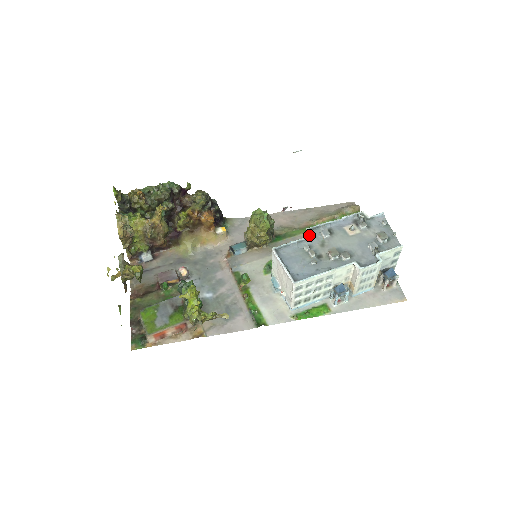
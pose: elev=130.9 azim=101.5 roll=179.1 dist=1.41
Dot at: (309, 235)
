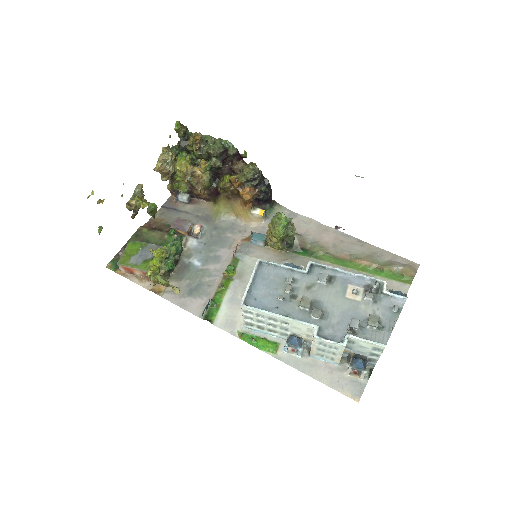
Dot at: (306, 269)
